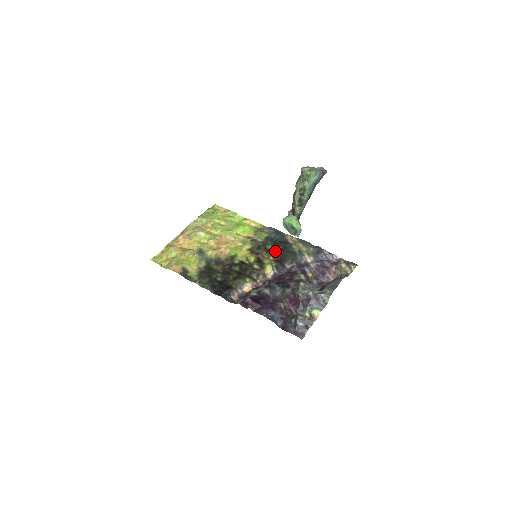
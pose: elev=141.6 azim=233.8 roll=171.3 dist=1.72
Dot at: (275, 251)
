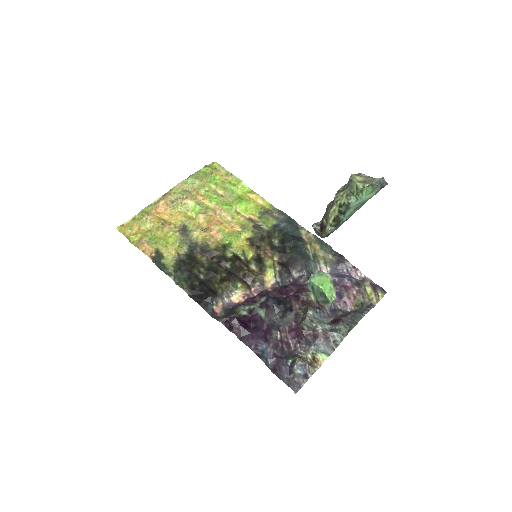
Dot at: (282, 249)
